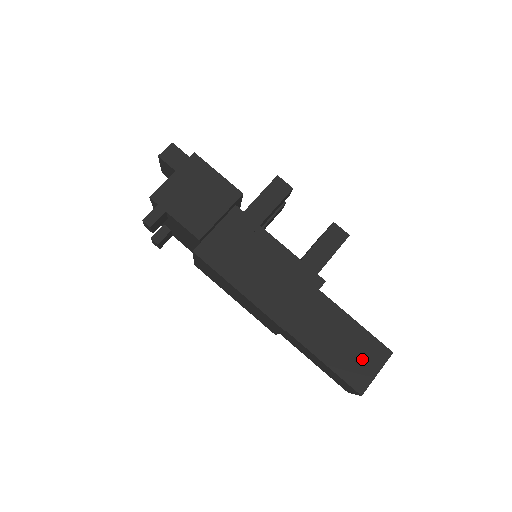
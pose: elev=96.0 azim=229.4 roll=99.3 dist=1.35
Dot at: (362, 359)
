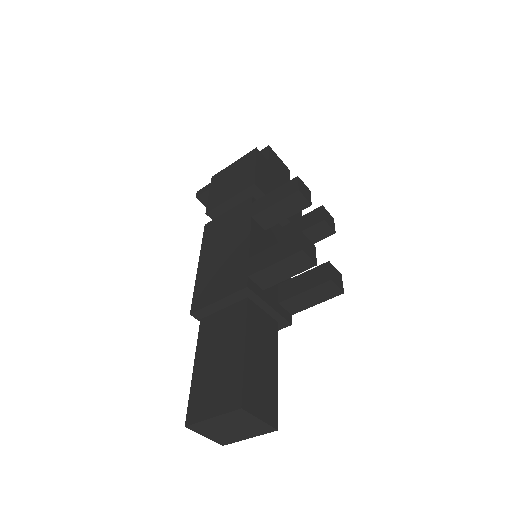
Dot at: (216, 390)
